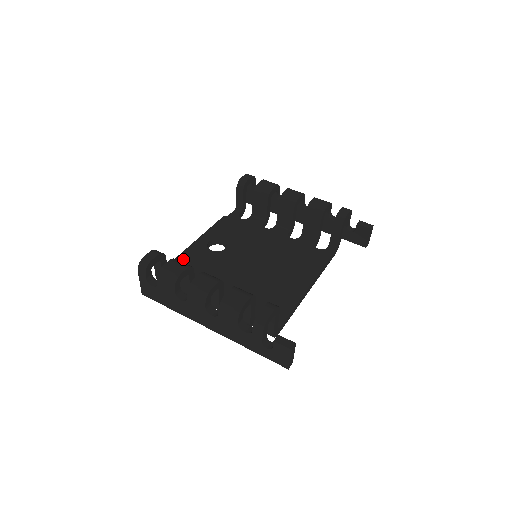
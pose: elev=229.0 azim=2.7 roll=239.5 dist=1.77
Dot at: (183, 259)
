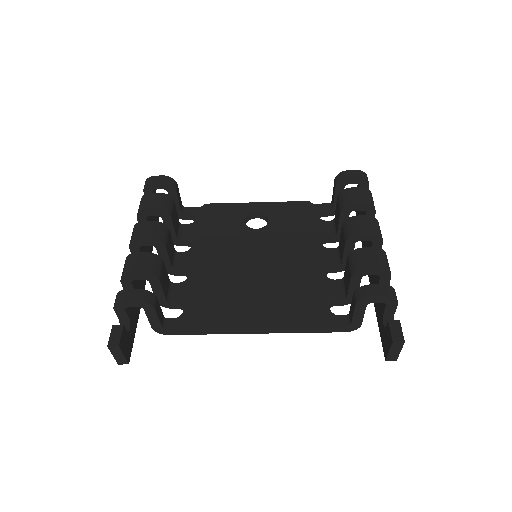
Dot at: (215, 209)
